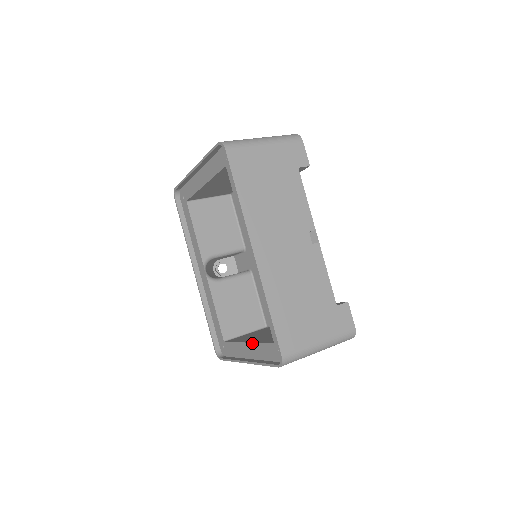
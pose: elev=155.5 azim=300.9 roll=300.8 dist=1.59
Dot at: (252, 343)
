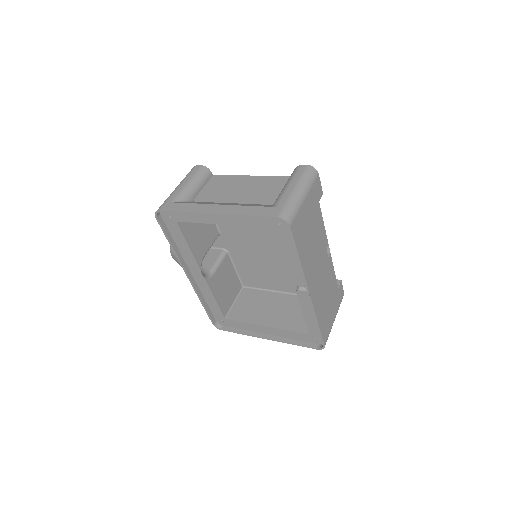
Dot at: (275, 328)
